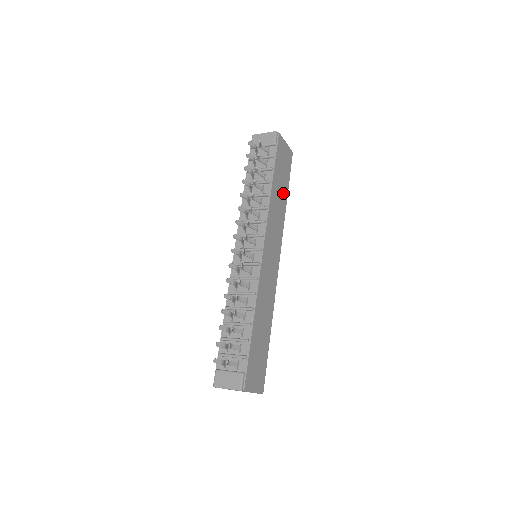
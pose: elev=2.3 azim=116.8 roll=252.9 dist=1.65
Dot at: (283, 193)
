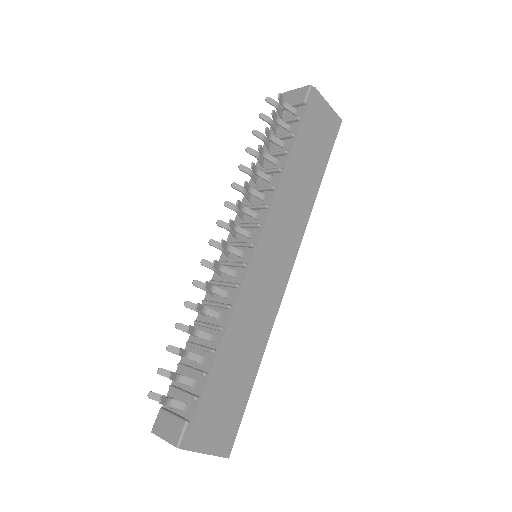
Dot at: (313, 173)
